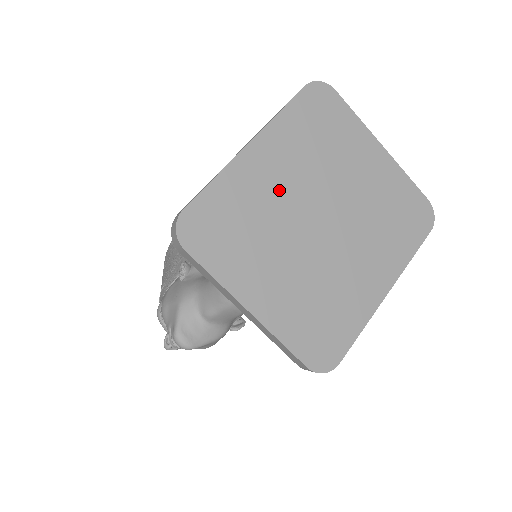
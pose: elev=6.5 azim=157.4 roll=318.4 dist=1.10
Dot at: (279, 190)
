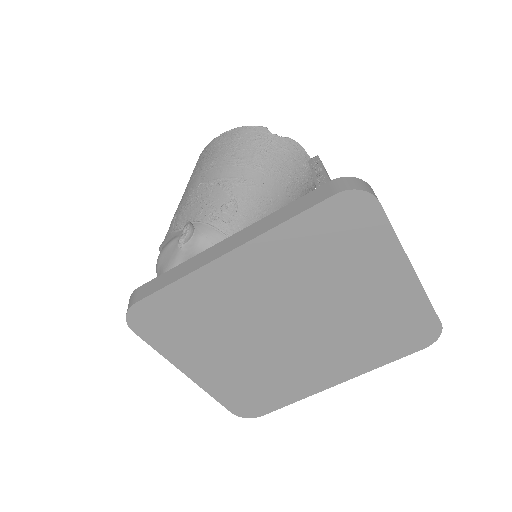
Dot at: (251, 298)
